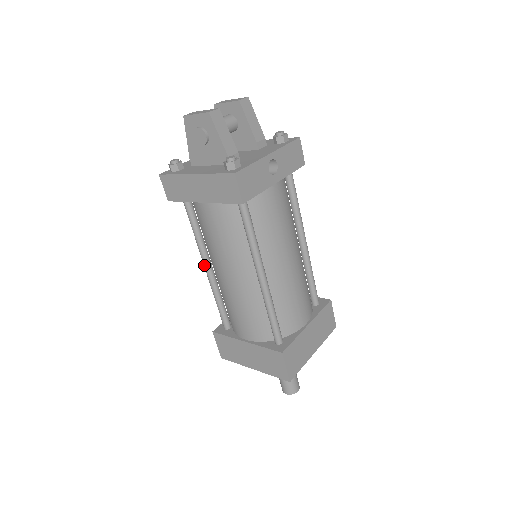
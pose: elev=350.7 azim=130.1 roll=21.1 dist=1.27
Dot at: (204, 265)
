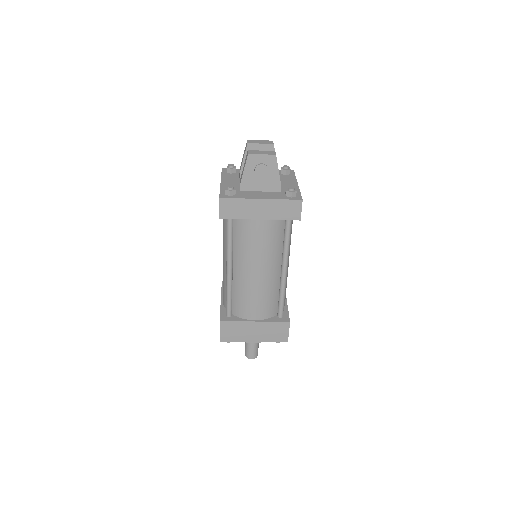
Dot at: (229, 267)
